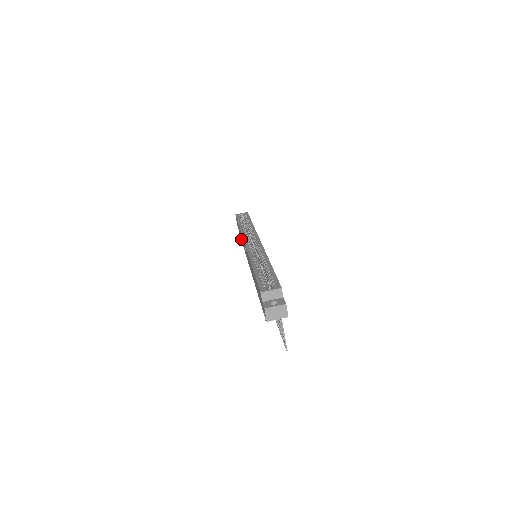
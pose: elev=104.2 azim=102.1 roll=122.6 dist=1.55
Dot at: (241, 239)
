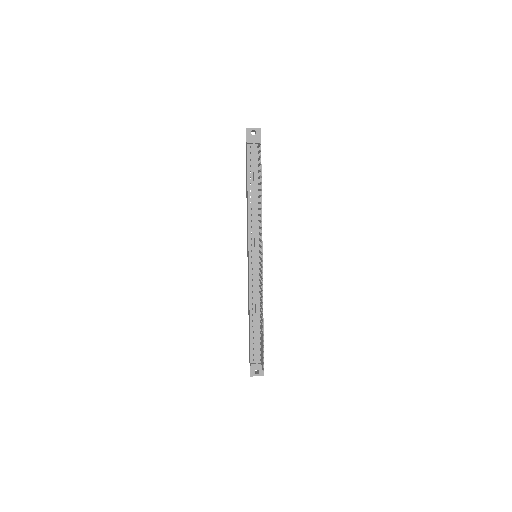
Dot at: (249, 328)
